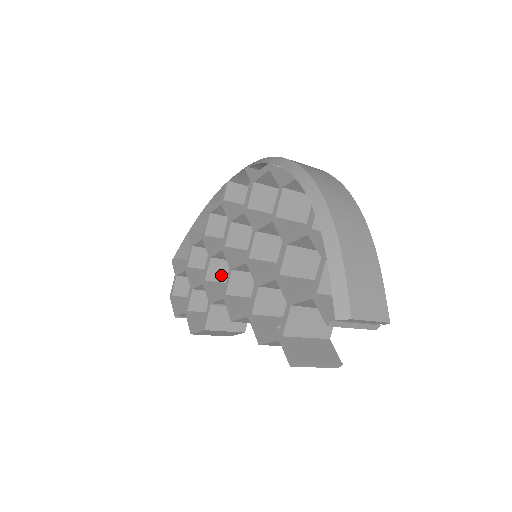
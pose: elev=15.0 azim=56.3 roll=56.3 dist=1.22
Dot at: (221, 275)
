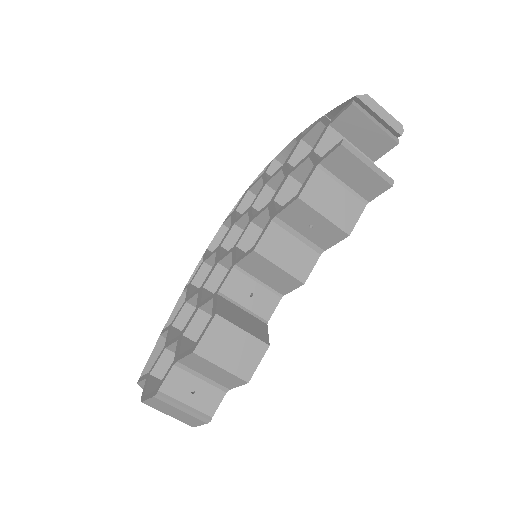
Dot at: occluded
